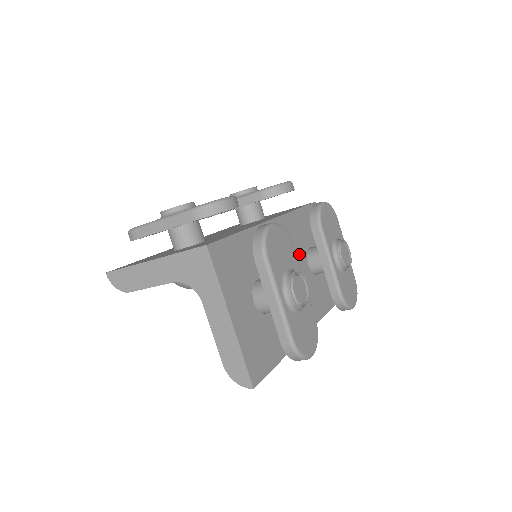
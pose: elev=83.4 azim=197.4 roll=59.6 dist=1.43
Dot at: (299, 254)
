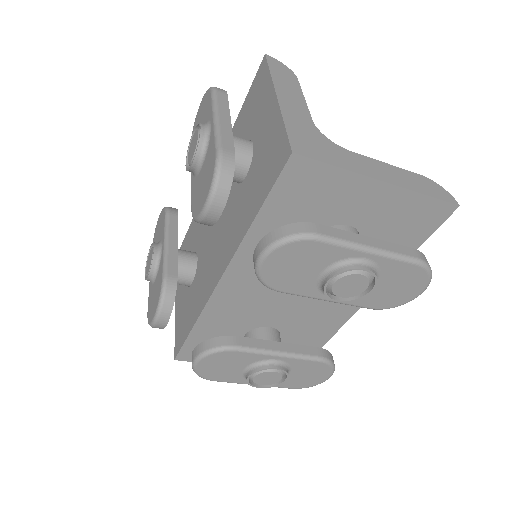
Dot at: occluded
